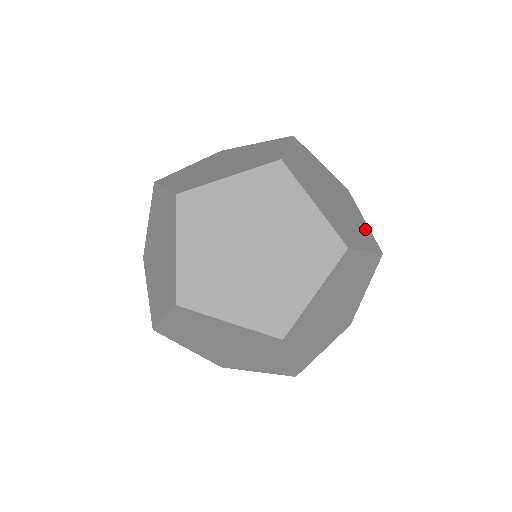
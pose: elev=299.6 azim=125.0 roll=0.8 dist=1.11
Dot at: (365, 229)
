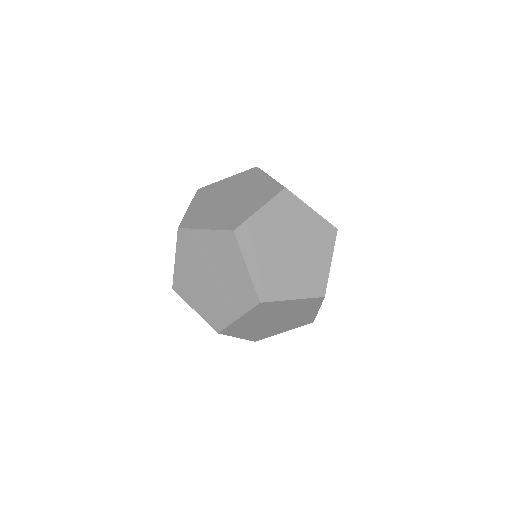
Dot at: (318, 227)
